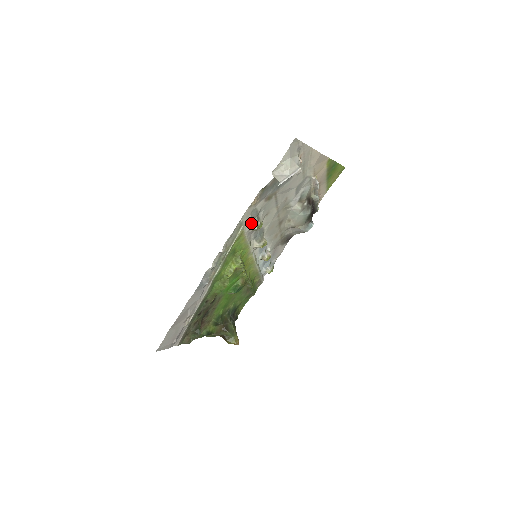
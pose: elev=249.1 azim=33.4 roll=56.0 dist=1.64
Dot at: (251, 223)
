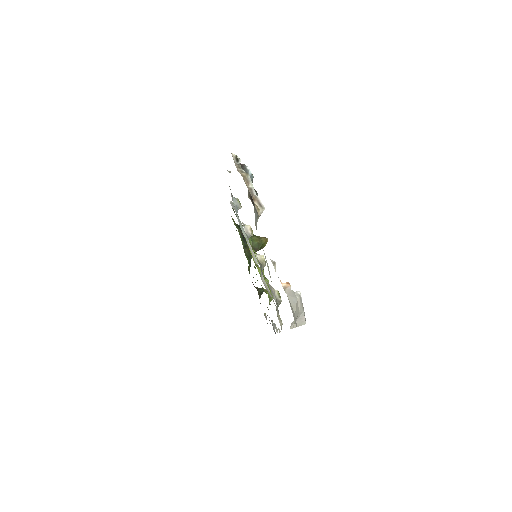
Dot at: (276, 308)
